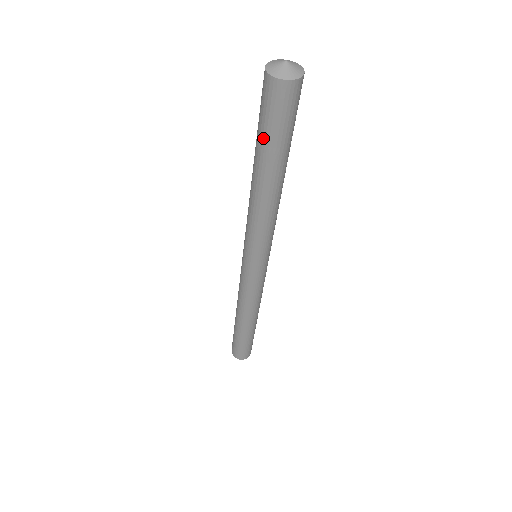
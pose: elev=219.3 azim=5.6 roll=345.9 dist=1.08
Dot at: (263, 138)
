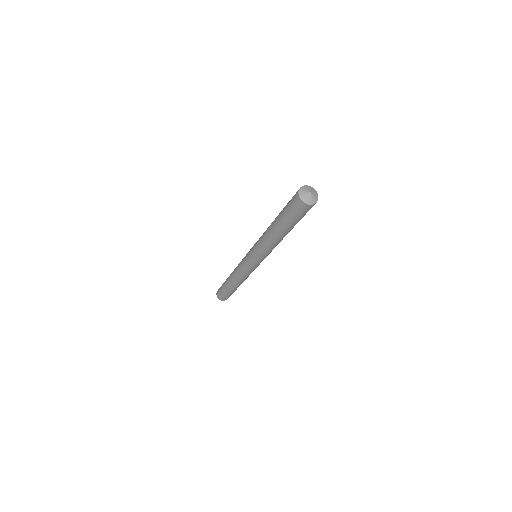
Dot at: (294, 223)
